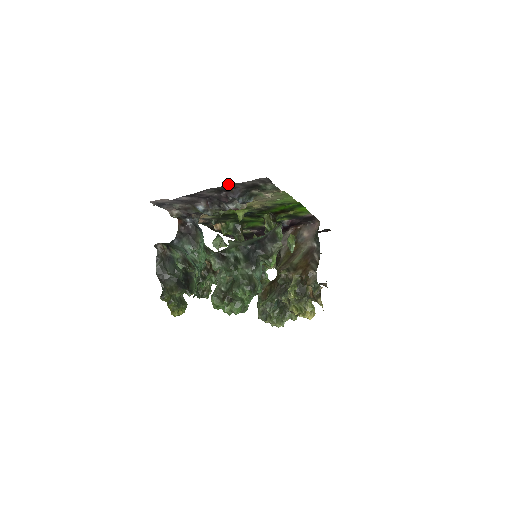
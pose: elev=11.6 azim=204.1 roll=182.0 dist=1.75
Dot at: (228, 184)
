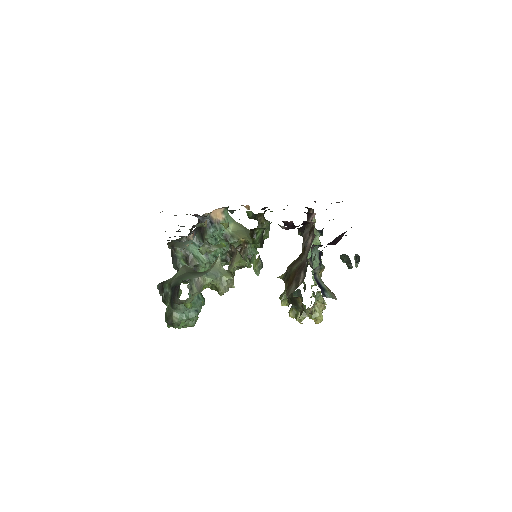
Dot at: occluded
